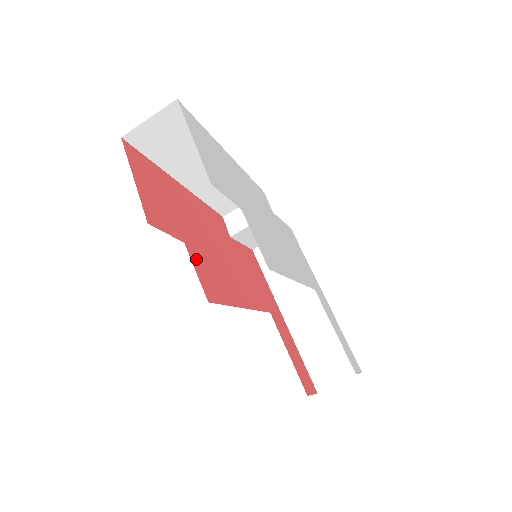
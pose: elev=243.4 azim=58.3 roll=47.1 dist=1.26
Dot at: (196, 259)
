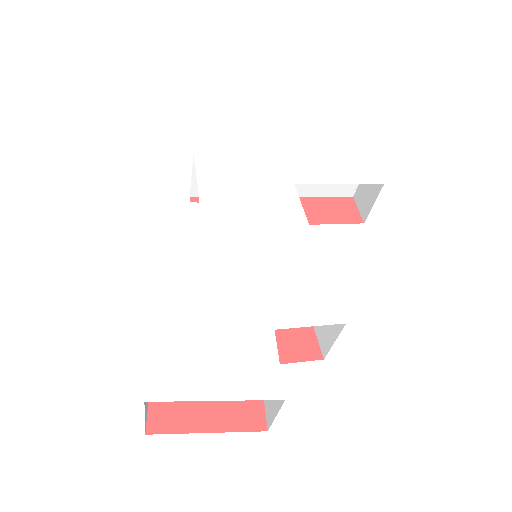
Dot at: occluded
